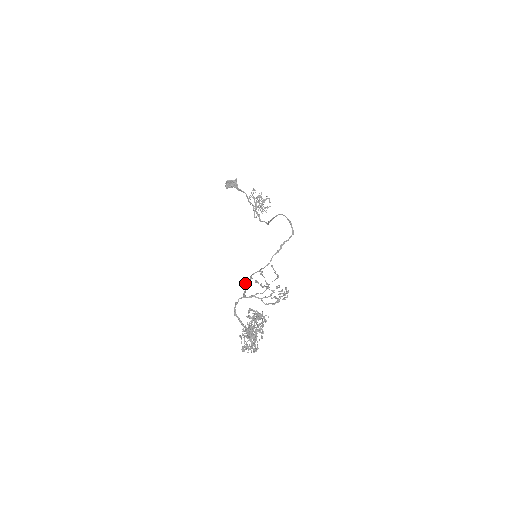
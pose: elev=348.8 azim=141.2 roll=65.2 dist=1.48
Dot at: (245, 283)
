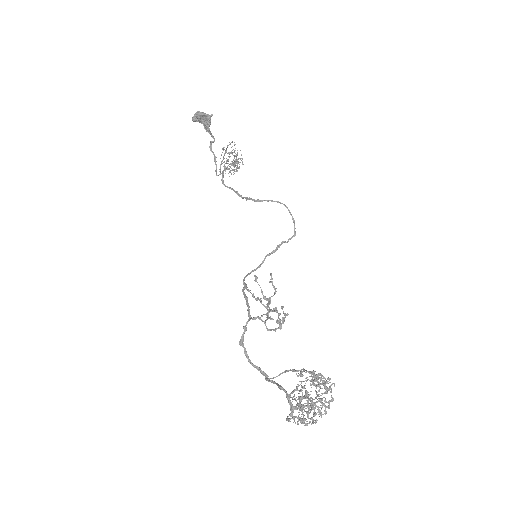
Dot at: (243, 293)
